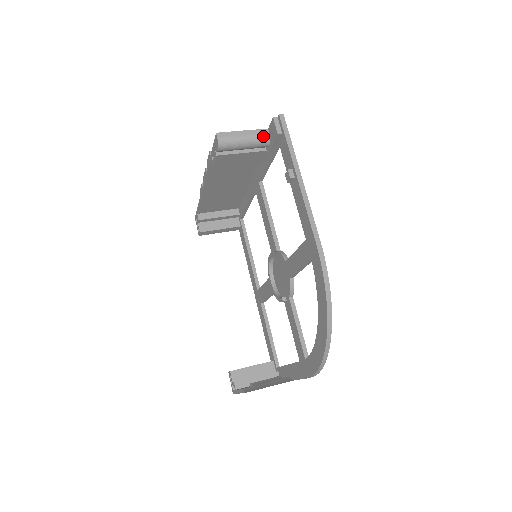
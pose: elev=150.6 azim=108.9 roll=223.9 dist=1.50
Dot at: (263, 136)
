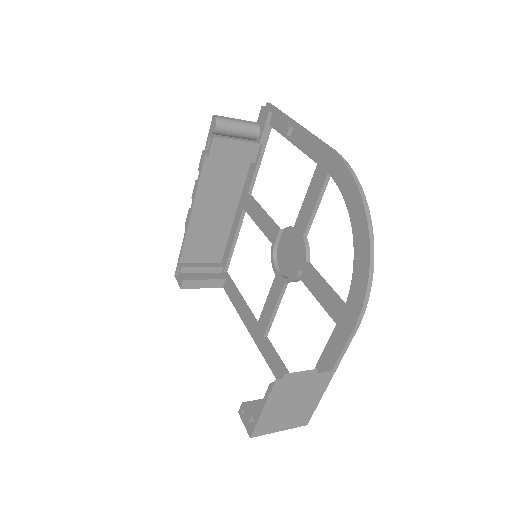
Dot at: (254, 124)
